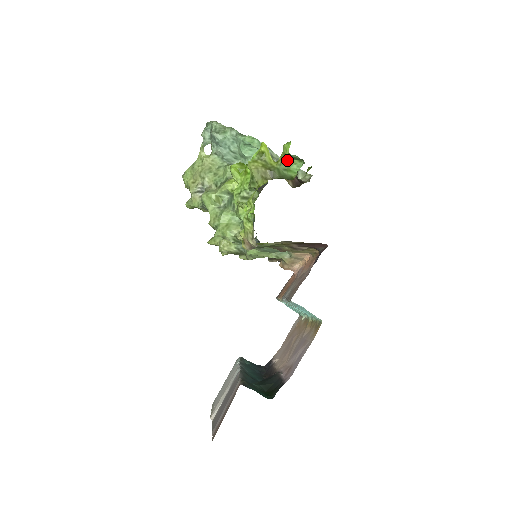
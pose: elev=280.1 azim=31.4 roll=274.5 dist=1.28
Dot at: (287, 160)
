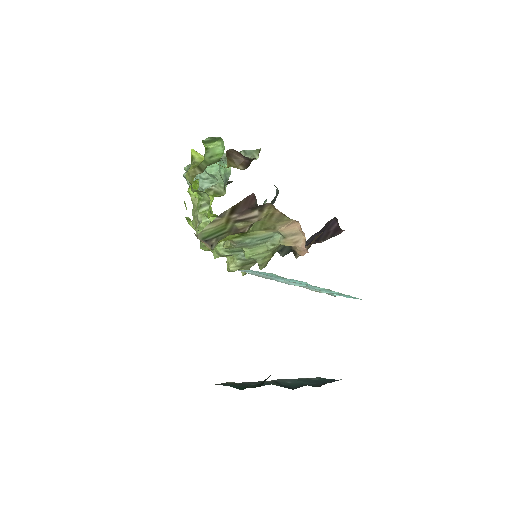
Dot at: (209, 148)
